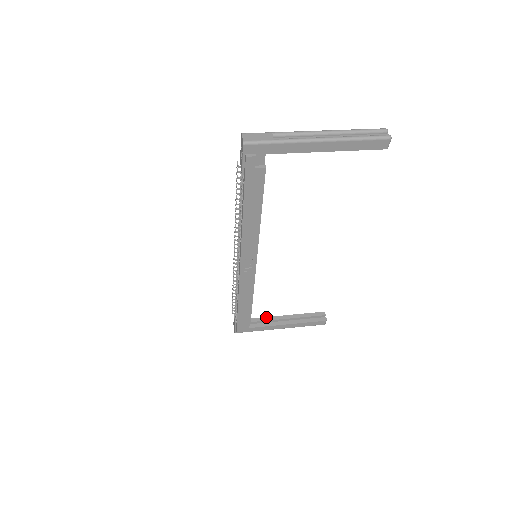
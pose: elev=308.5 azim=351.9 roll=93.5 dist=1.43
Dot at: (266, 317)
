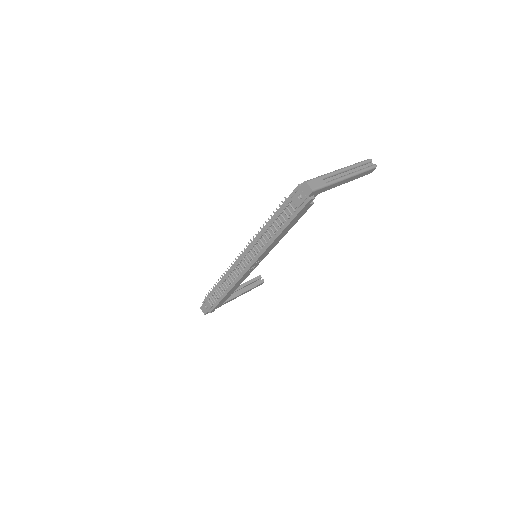
Dot at: occluded
